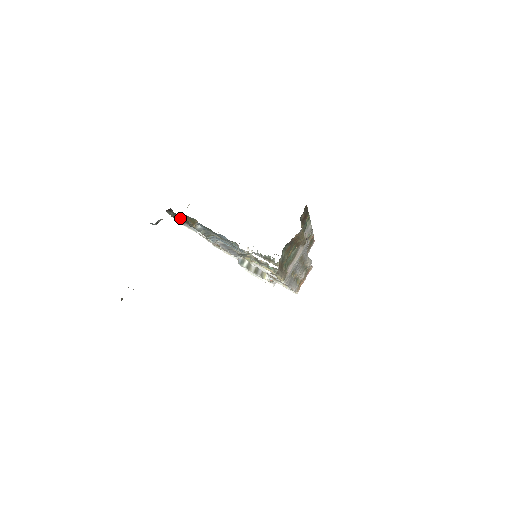
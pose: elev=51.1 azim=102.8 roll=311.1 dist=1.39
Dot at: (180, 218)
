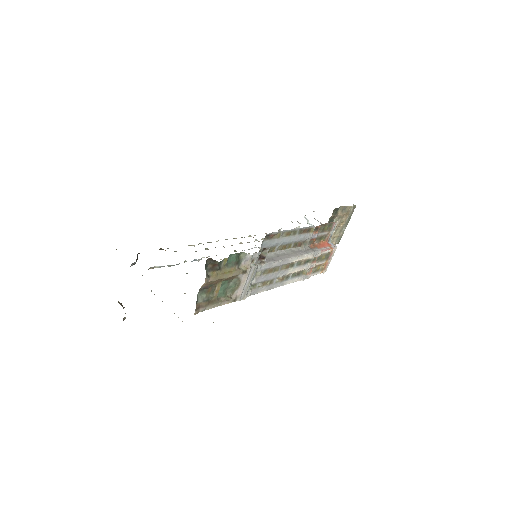
Dot at: occluded
